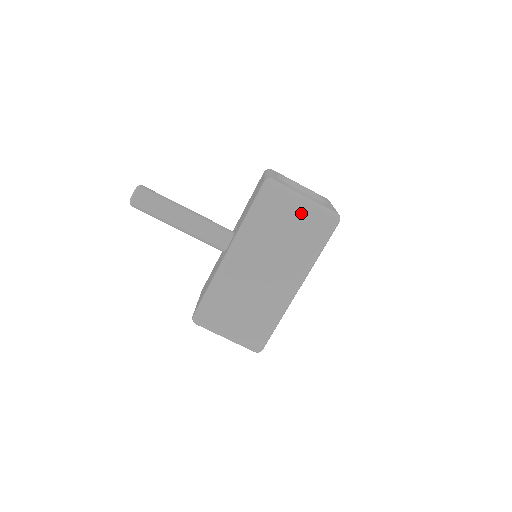
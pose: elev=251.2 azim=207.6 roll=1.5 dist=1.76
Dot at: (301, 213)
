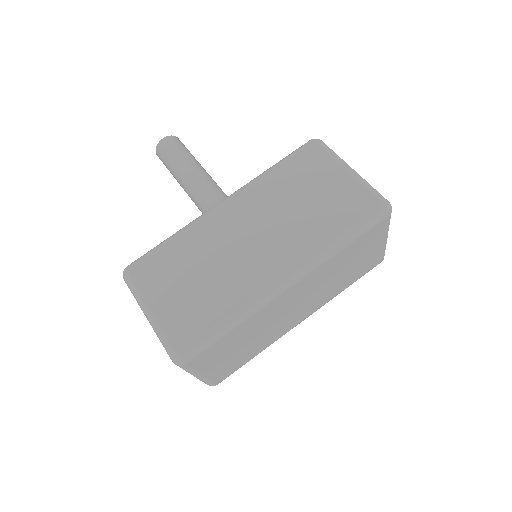
Dot at: (340, 181)
